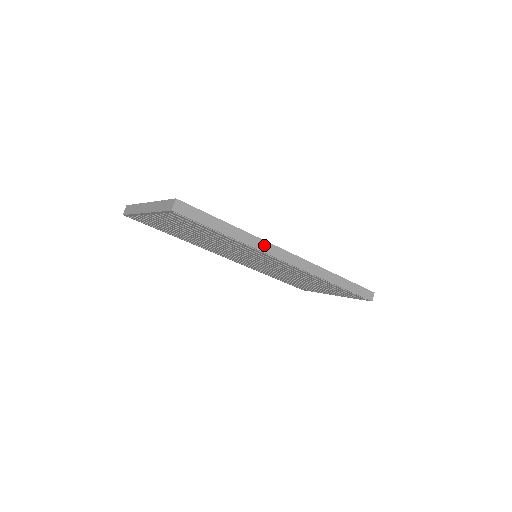
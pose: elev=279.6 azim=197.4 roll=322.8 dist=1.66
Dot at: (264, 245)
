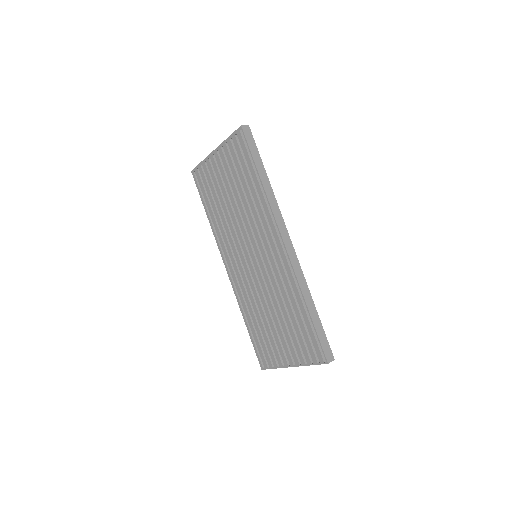
Dot at: (277, 210)
